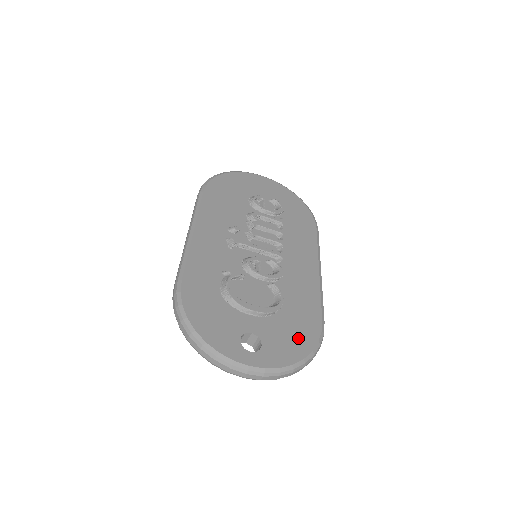
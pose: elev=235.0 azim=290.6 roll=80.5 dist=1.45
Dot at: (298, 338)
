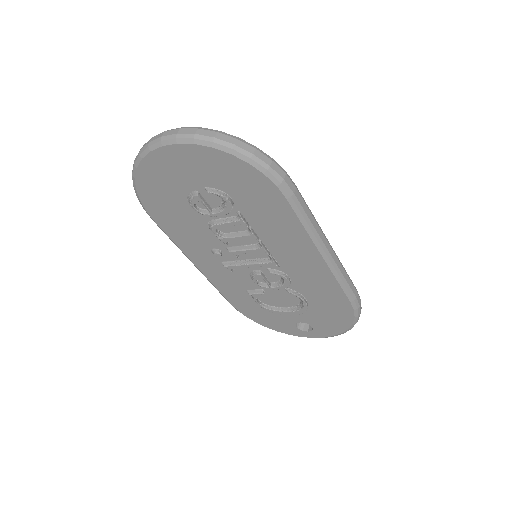
Dot at: (336, 319)
